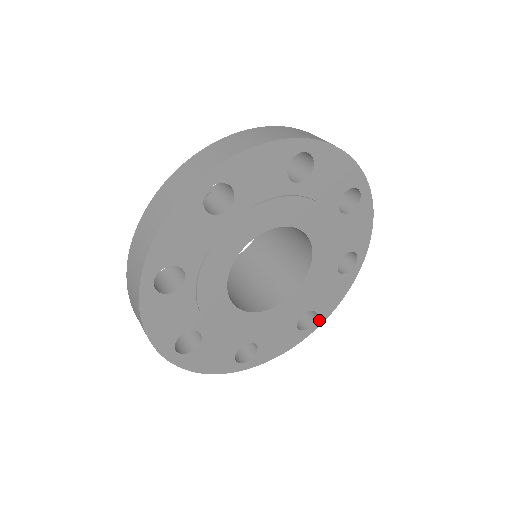
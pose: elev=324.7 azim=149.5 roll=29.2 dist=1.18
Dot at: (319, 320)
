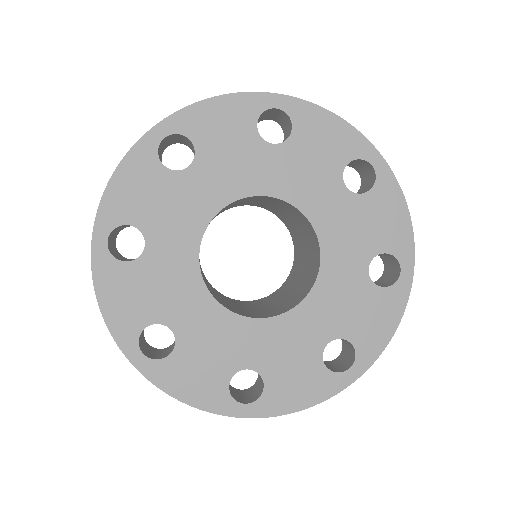
Dot at: (404, 258)
